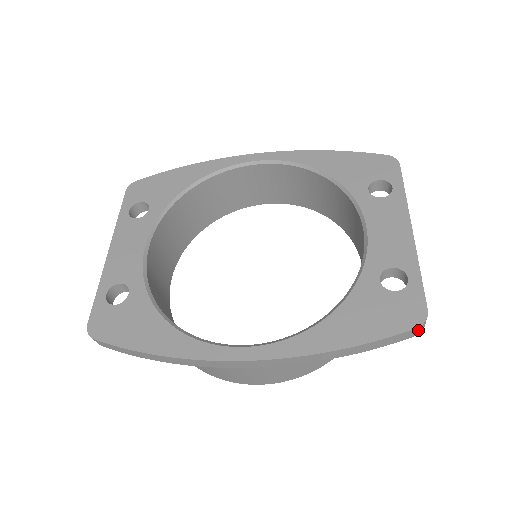
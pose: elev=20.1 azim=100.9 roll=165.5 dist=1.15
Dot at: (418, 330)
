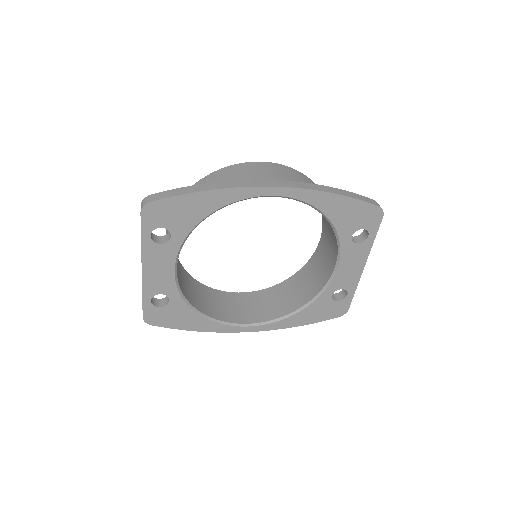
Dot at: occluded
